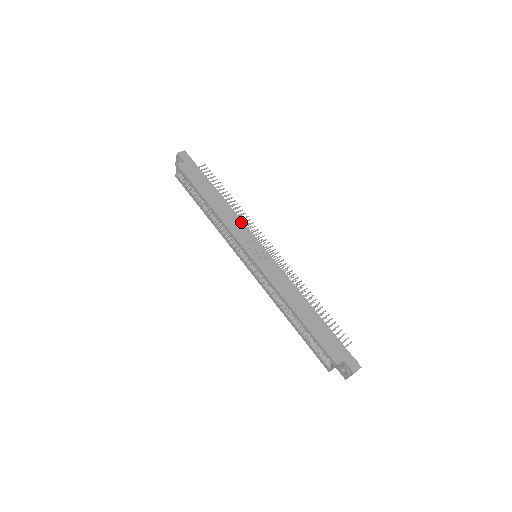
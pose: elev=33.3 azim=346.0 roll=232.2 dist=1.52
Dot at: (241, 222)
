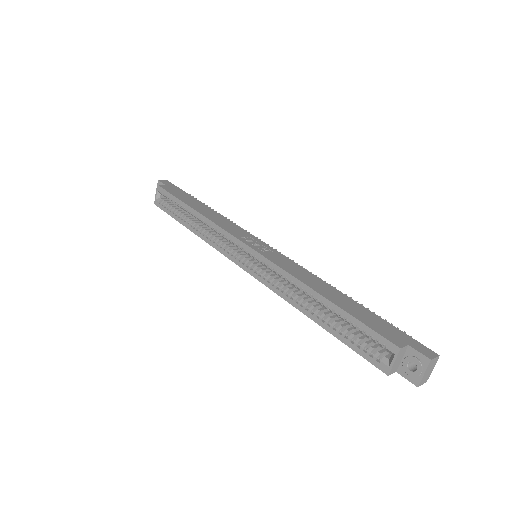
Dot at: (235, 225)
